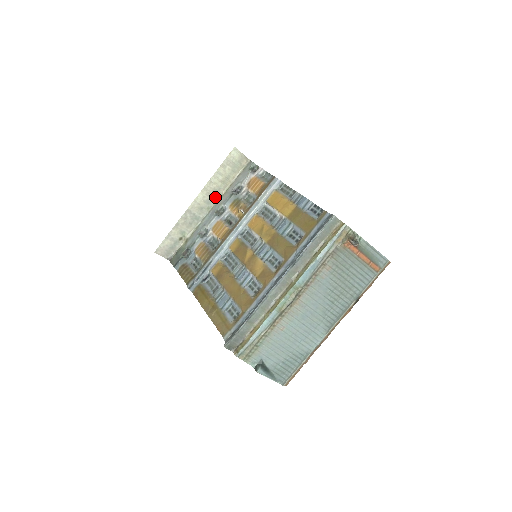
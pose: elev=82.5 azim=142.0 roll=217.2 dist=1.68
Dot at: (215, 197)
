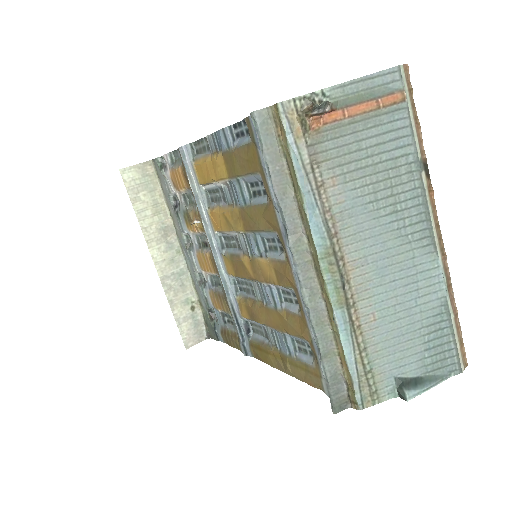
Dot at: (170, 235)
